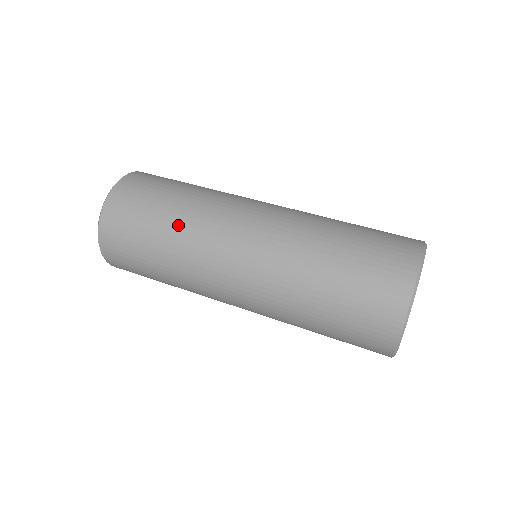
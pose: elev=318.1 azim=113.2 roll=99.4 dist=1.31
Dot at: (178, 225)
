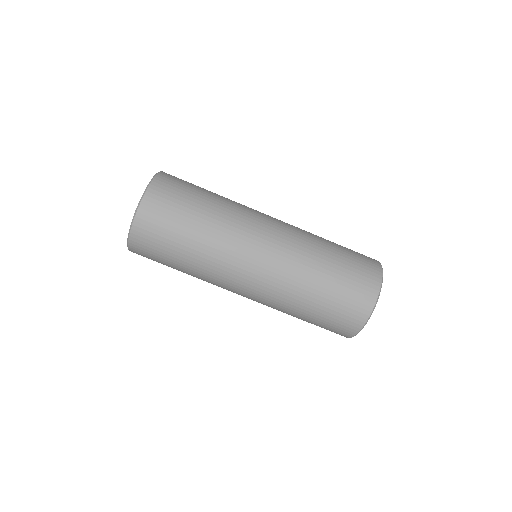
Dot at: (211, 227)
